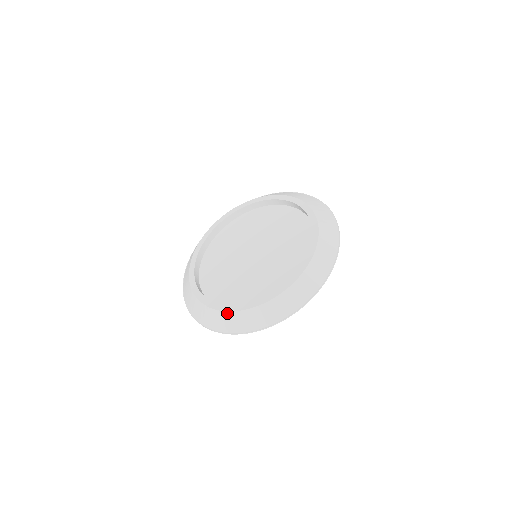
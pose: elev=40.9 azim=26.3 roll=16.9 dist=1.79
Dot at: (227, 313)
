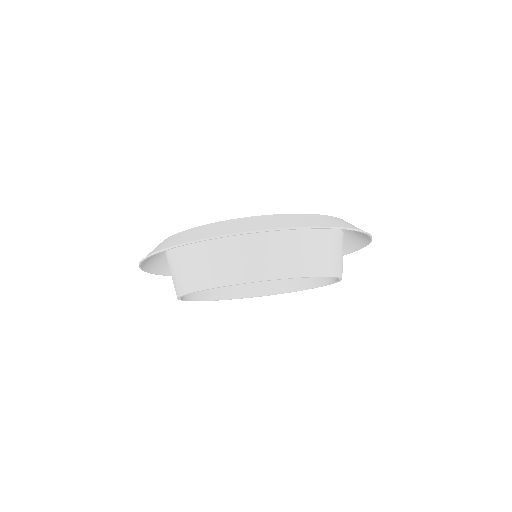
Dot at: (190, 229)
